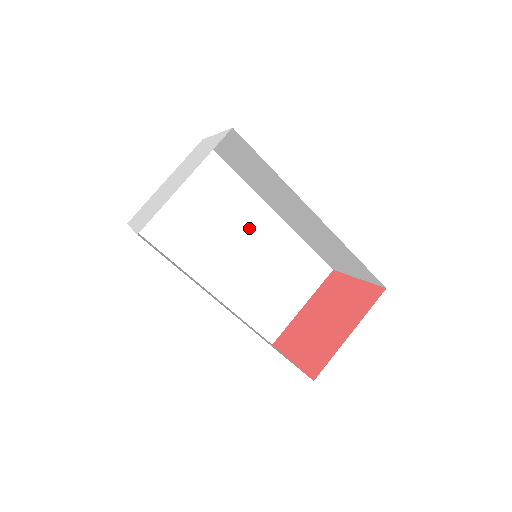
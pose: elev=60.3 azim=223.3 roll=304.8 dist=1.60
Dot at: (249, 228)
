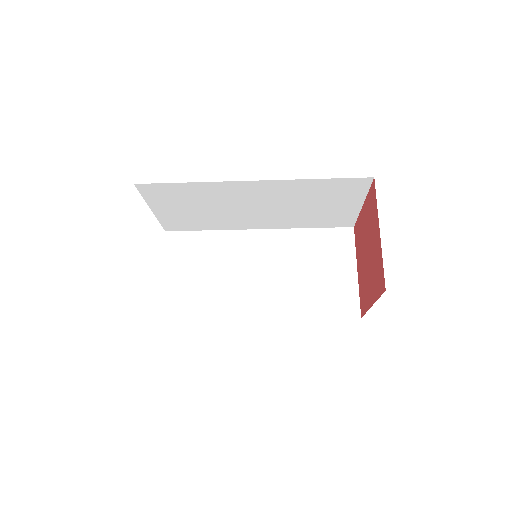
Dot at: (247, 197)
